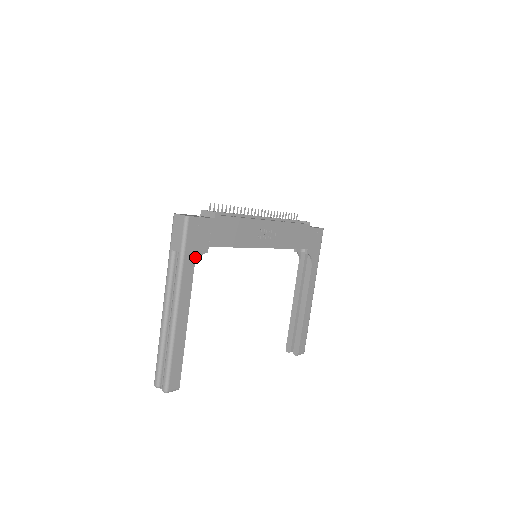
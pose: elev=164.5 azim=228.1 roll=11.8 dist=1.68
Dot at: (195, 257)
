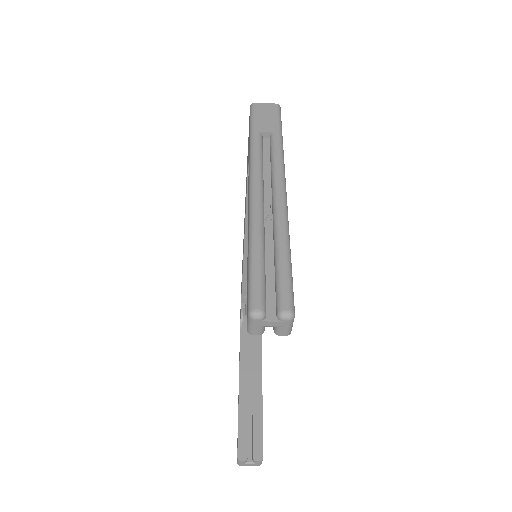
Dot at: occluded
